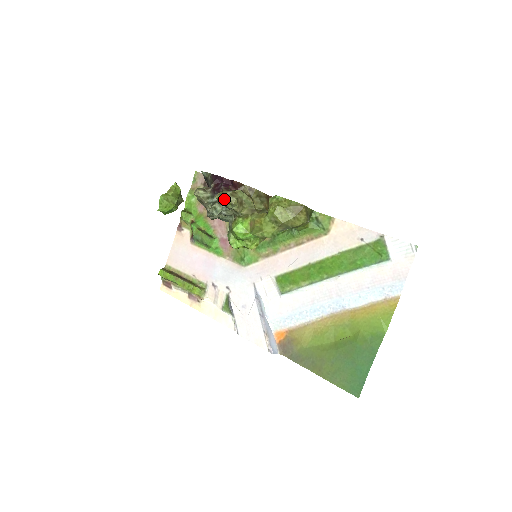
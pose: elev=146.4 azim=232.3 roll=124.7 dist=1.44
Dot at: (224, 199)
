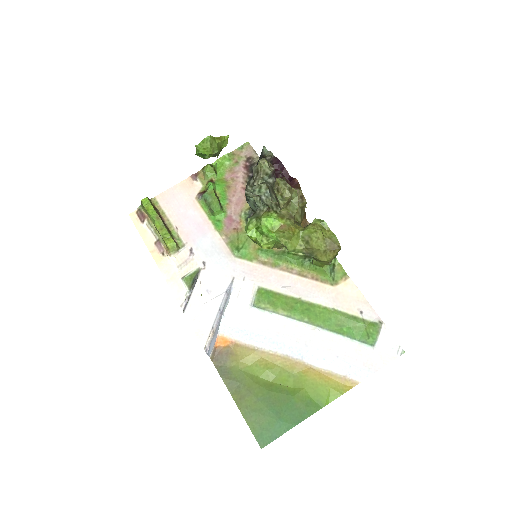
Dot at: (282, 187)
